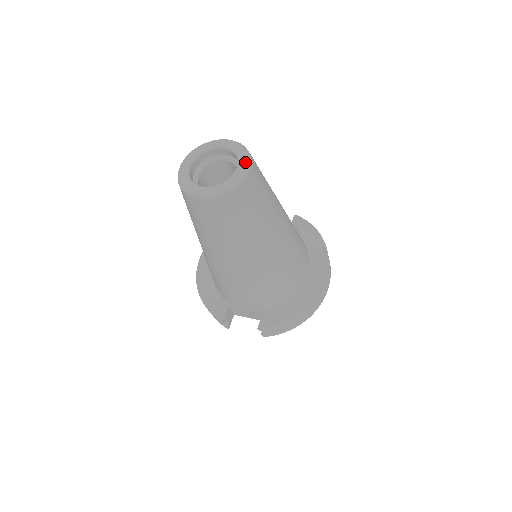
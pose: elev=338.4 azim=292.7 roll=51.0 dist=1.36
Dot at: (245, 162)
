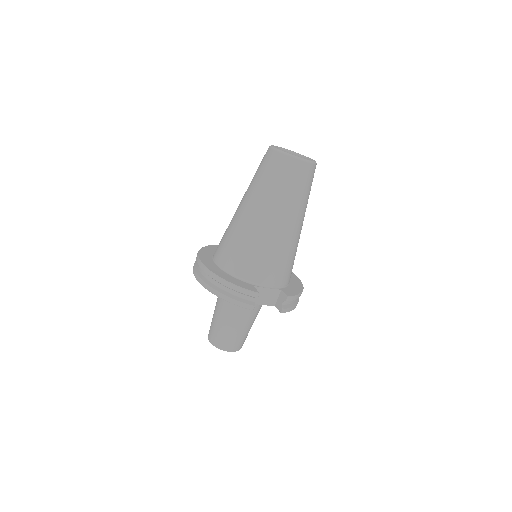
Dot at: (308, 157)
